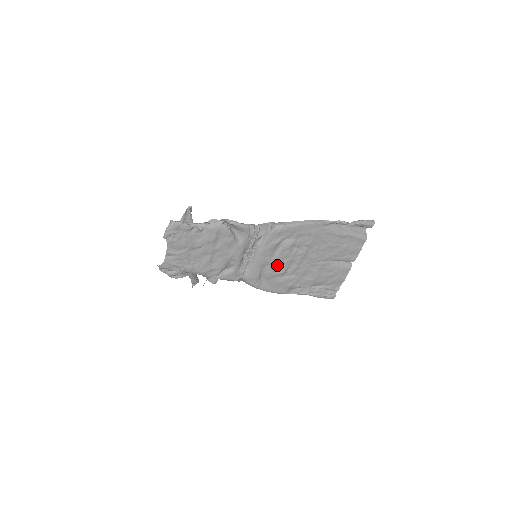
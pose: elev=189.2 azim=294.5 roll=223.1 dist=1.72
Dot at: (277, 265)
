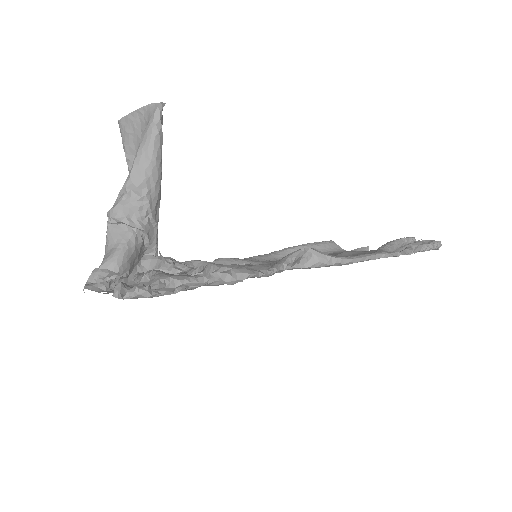
Dot at: occluded
